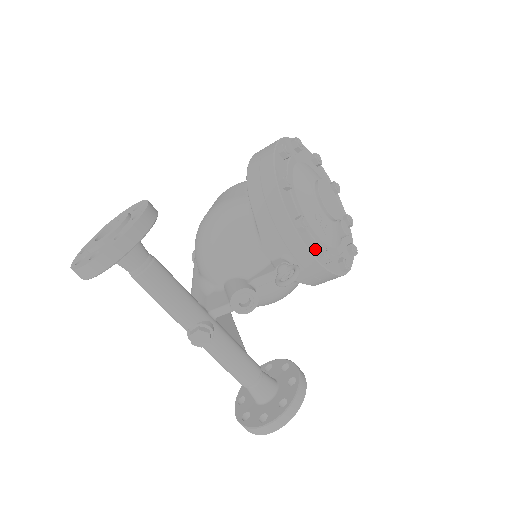
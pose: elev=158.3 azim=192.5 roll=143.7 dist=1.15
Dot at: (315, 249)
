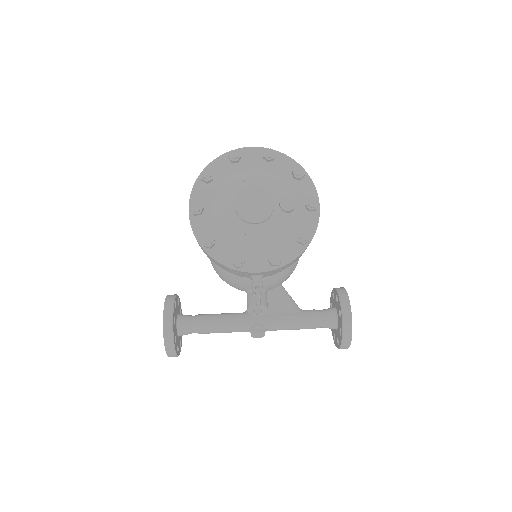
Dot at: (264, 263)
